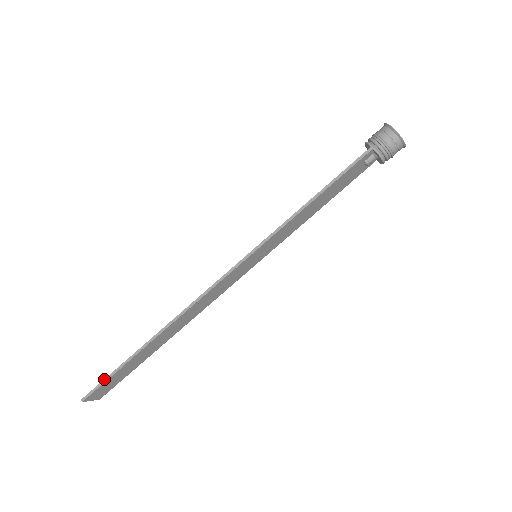
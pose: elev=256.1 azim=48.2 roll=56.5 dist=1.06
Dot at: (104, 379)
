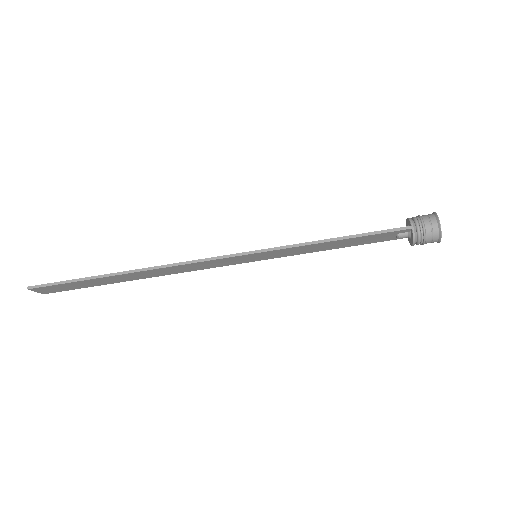
Dot at: occluded
